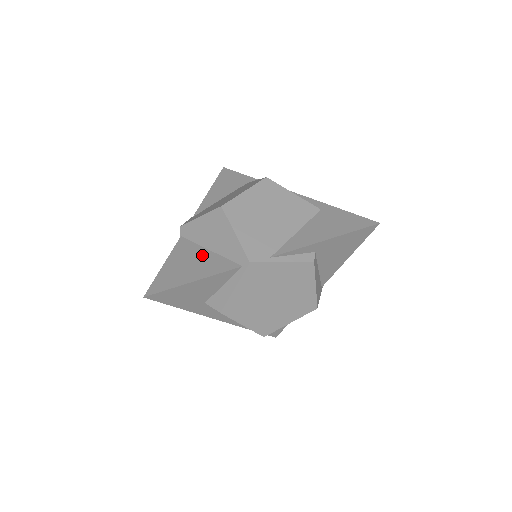
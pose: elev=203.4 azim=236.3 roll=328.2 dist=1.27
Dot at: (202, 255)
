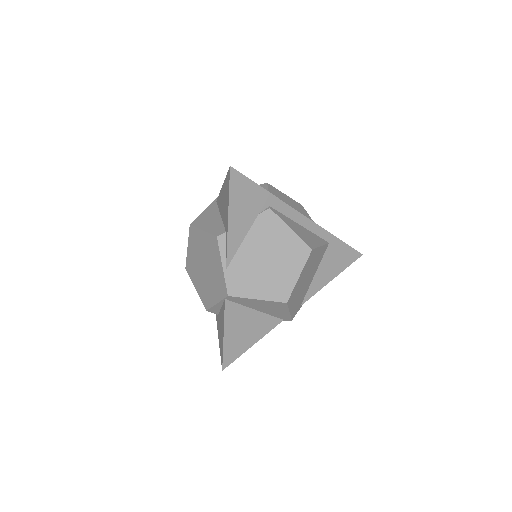
Dot at: (252, 317)
